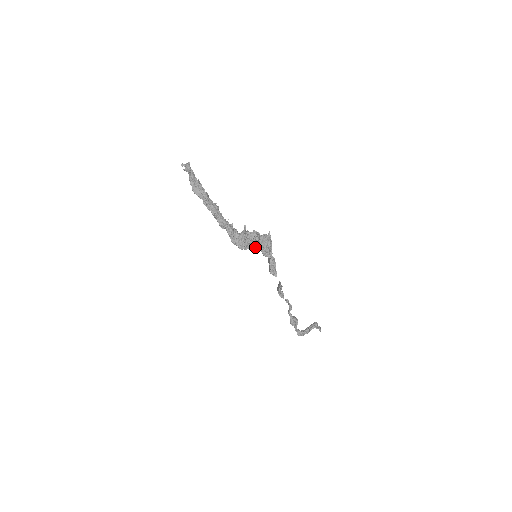
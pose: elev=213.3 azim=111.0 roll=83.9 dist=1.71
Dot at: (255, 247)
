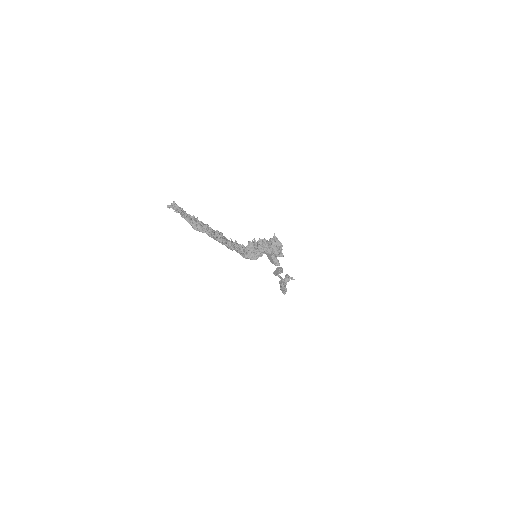
Dot at: (267, 253)
